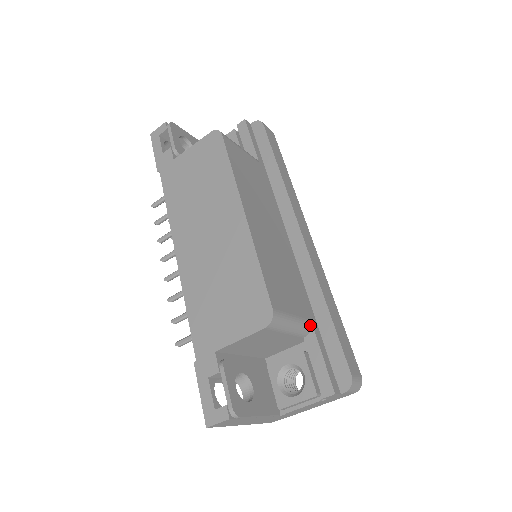
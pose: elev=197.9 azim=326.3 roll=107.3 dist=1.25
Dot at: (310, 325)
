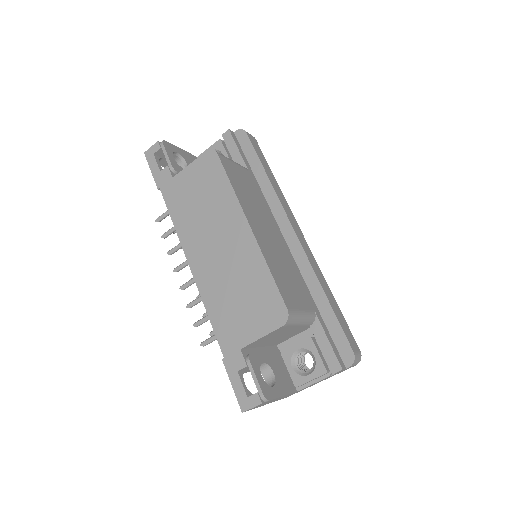
Dot at: (314, 315)
